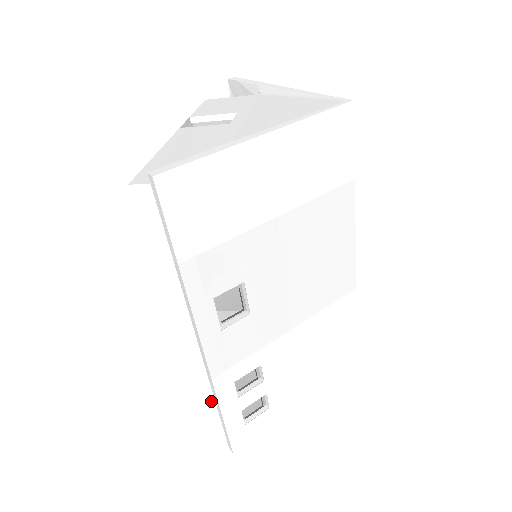
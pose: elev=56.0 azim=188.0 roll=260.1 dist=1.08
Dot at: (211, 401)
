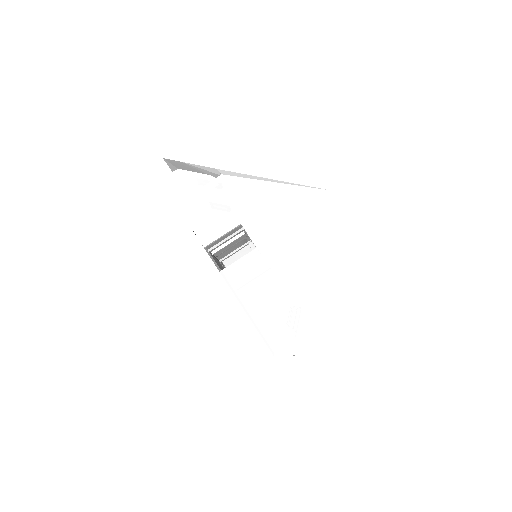
Dot at: occluded
